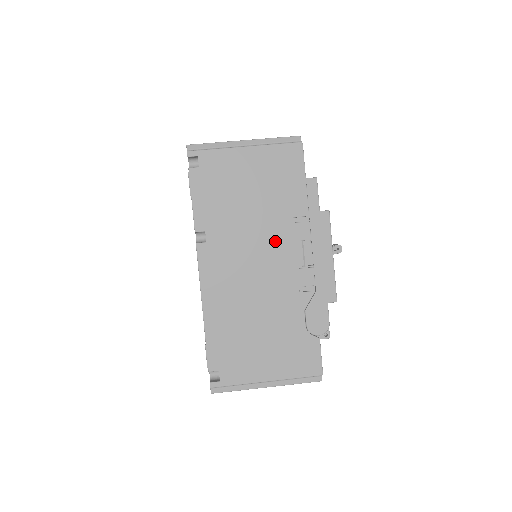
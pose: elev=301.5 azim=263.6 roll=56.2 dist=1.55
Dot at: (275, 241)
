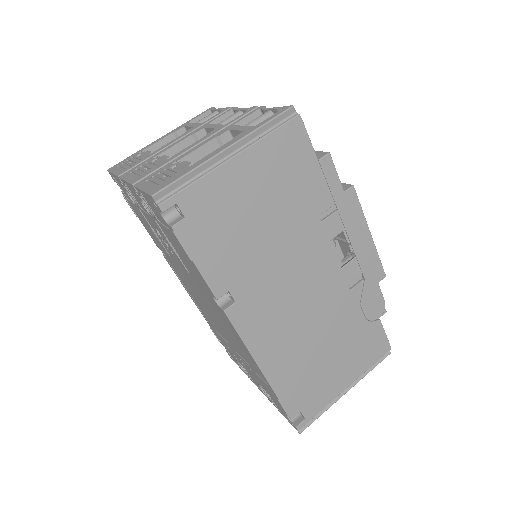
Dot at: (309, 254)
